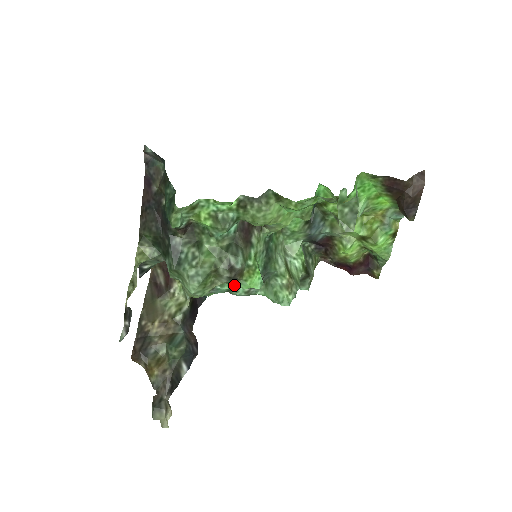
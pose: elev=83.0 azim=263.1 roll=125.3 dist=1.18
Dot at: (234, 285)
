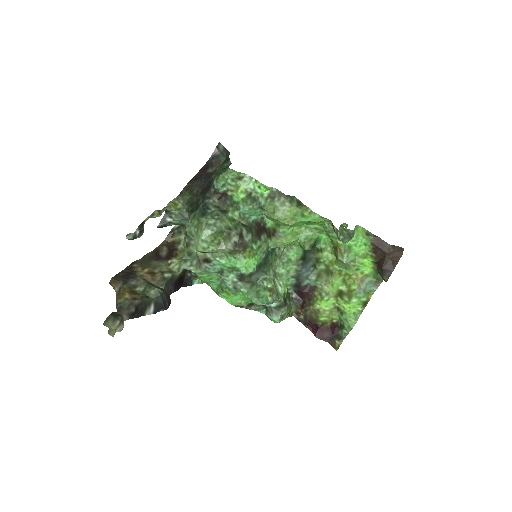
Dot at: (231, 263)
